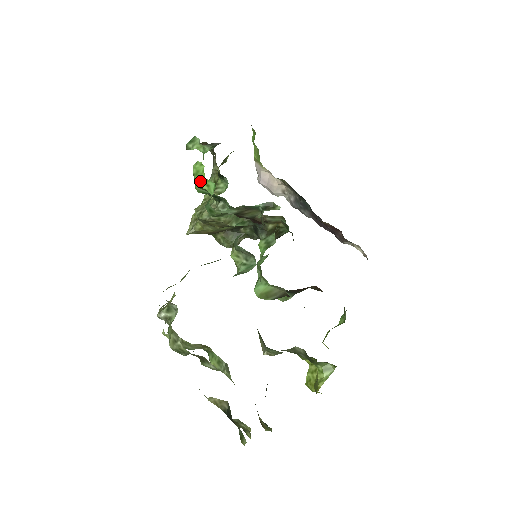
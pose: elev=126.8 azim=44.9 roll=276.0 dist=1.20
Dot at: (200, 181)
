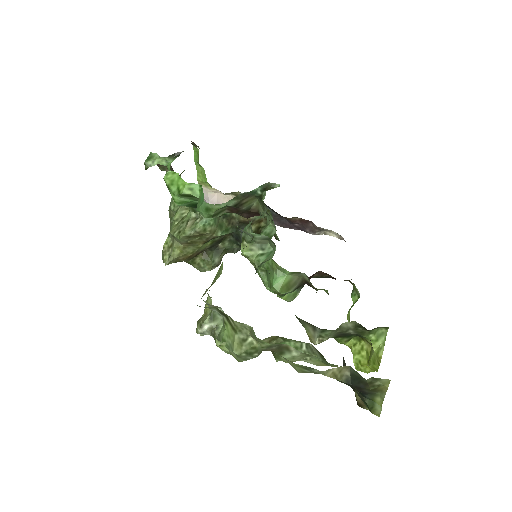
Dot at: (180, 188)
